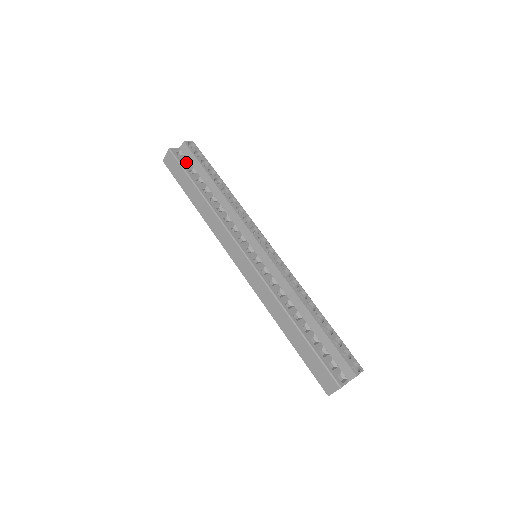
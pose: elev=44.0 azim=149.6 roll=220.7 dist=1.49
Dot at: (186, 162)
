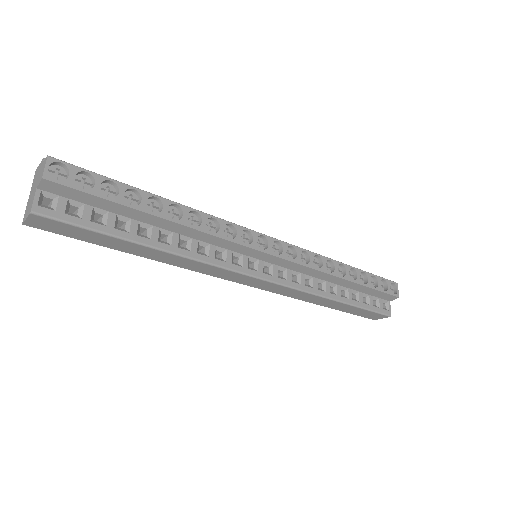
Dot at: (73, 206)
